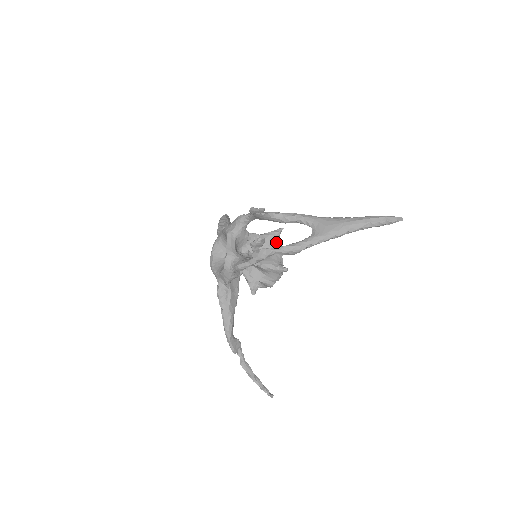
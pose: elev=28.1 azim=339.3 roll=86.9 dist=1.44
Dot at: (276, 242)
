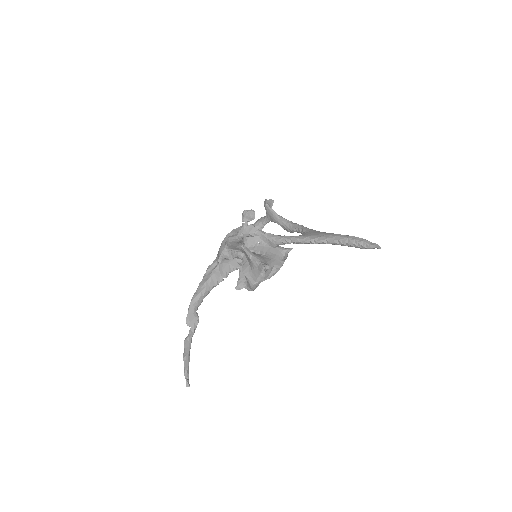
Dot at: (279, 254)
